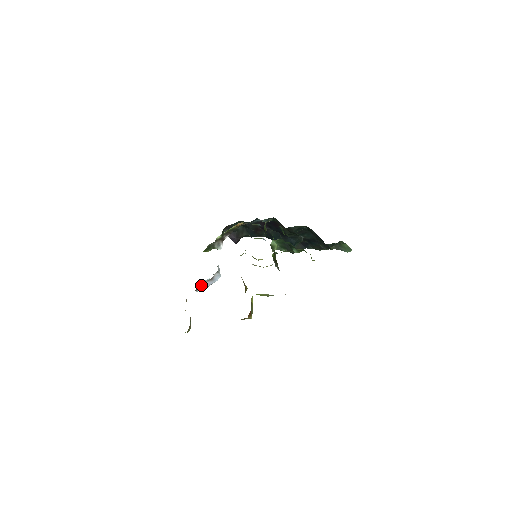
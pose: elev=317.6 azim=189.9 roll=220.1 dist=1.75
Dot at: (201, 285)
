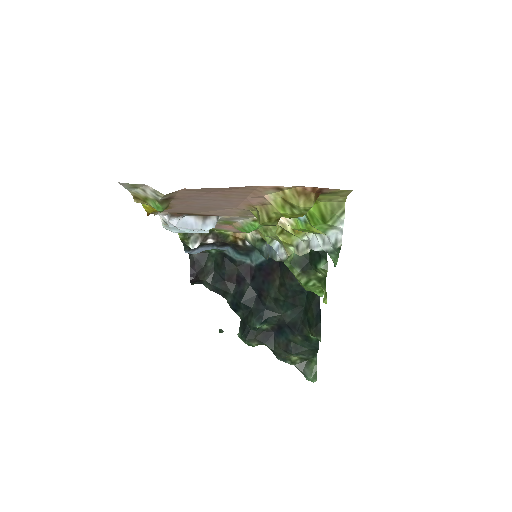
Dot at: (184, 216)
